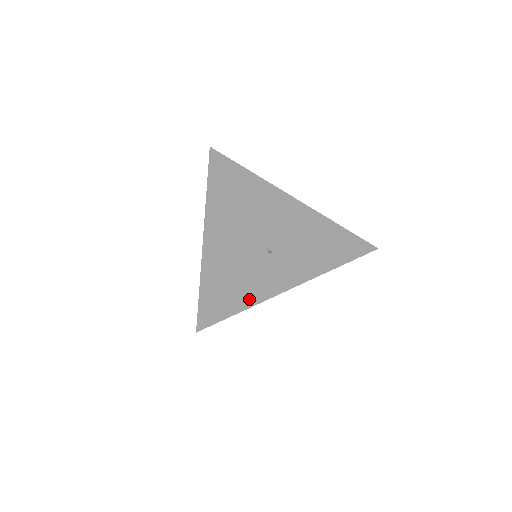
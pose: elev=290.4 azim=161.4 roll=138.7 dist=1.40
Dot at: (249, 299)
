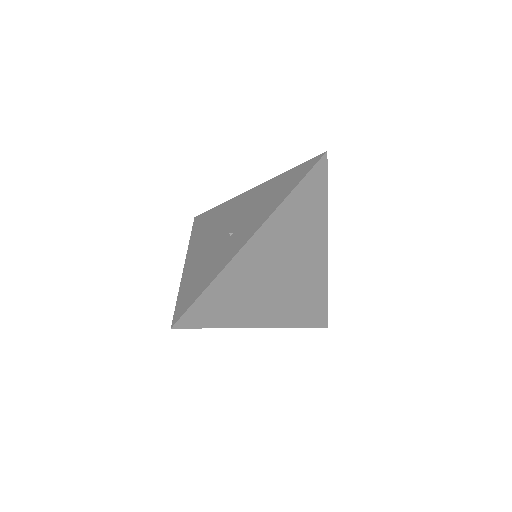
Dot at: (213, 275)
